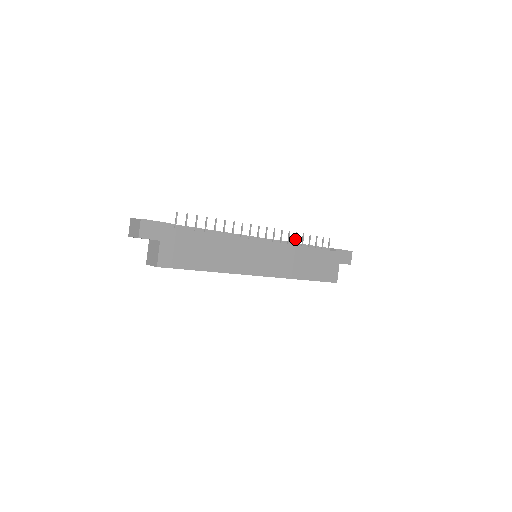
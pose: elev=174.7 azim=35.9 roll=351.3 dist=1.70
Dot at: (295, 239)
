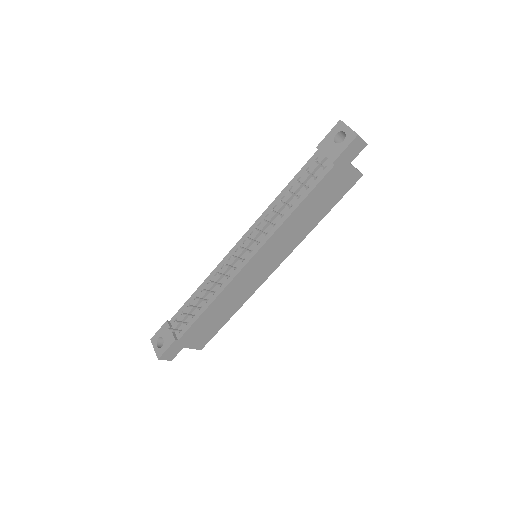
Dot at: occluded
